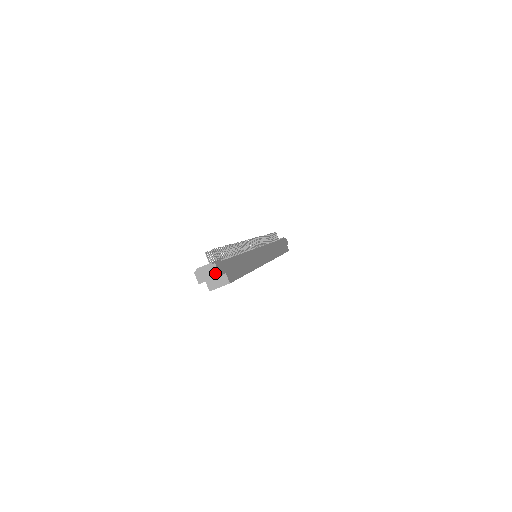
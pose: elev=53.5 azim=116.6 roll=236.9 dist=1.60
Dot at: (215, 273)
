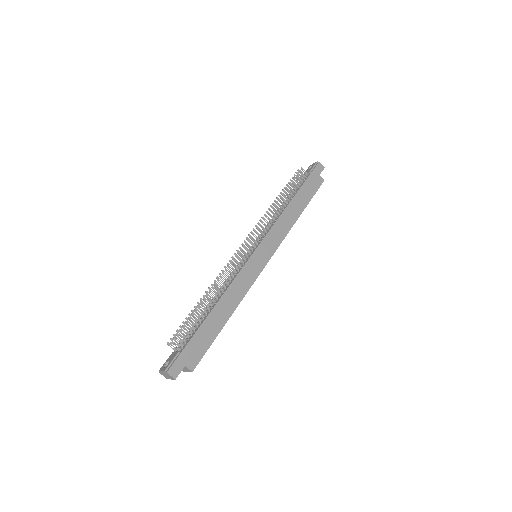
Dot at: (171, 377)
